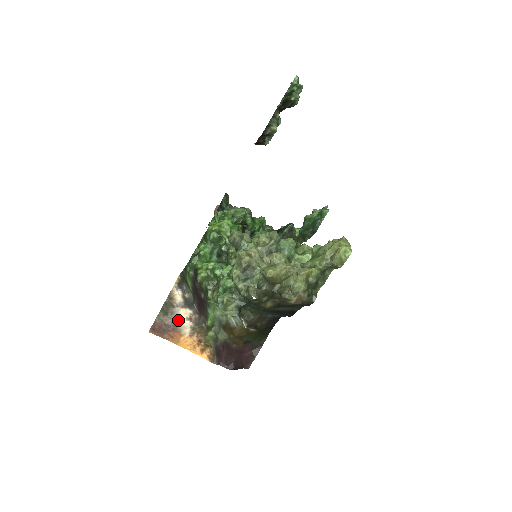
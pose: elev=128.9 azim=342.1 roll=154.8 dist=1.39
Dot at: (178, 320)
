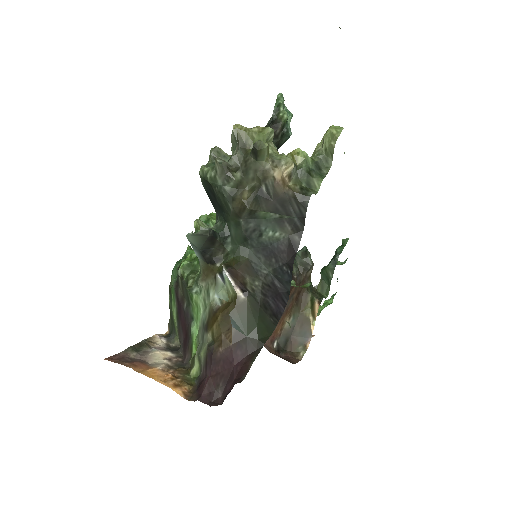
Dot at: (151, 358)
